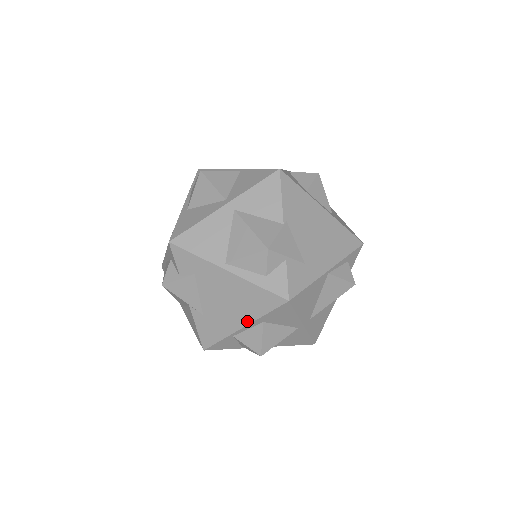
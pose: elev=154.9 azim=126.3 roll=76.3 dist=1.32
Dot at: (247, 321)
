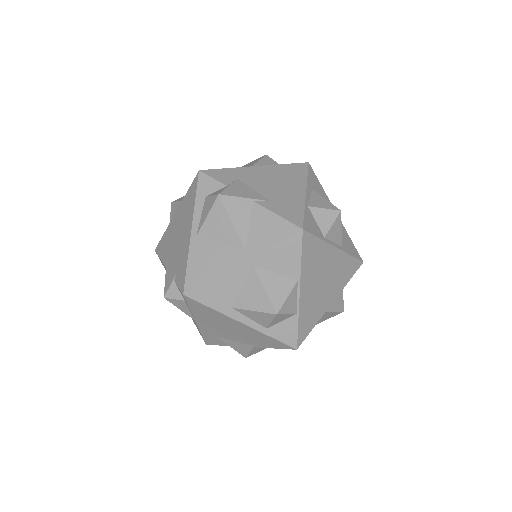
Dot at: (303, 186)
